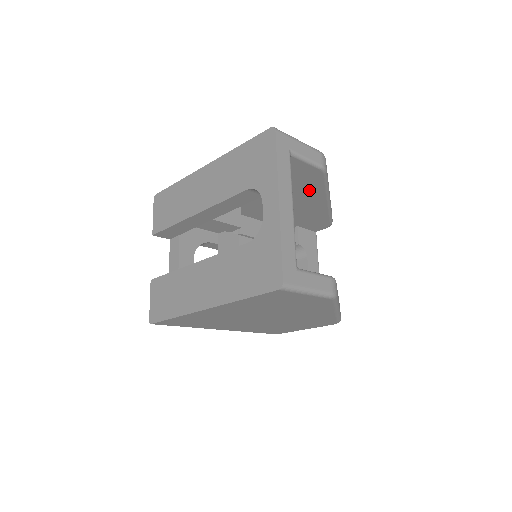
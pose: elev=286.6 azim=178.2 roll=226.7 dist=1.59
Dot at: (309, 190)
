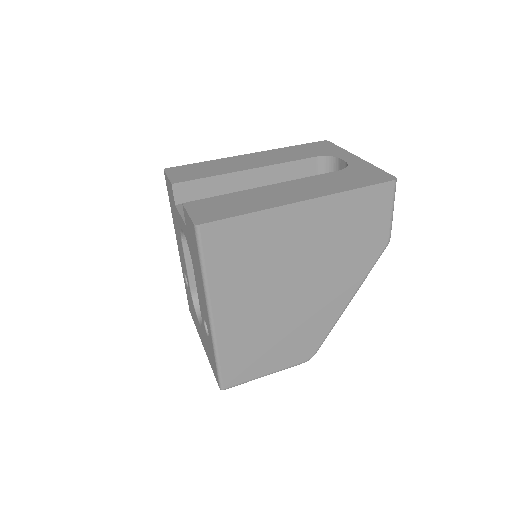
Dot at: occluded
